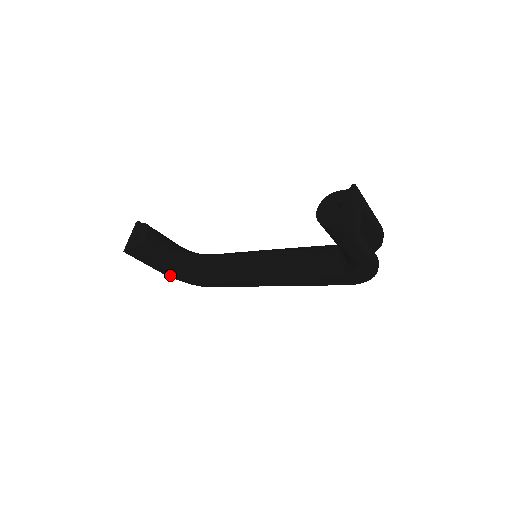
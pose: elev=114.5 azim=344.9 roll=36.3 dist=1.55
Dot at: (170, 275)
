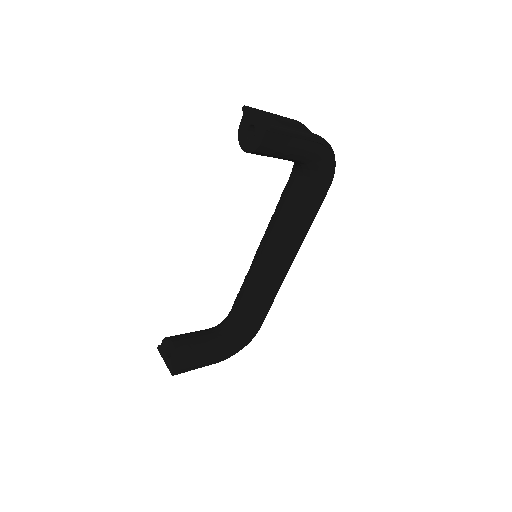
Dot at: (225, 357)
